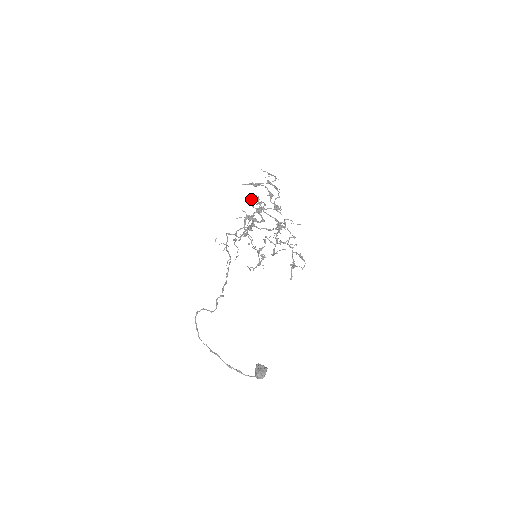
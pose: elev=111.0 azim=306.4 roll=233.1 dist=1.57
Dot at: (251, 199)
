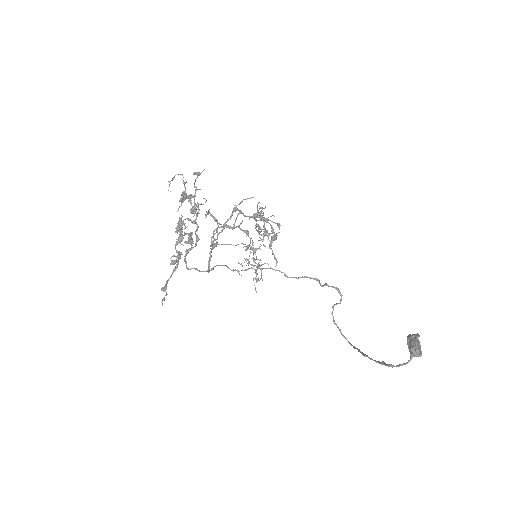
Dot at: occluded
